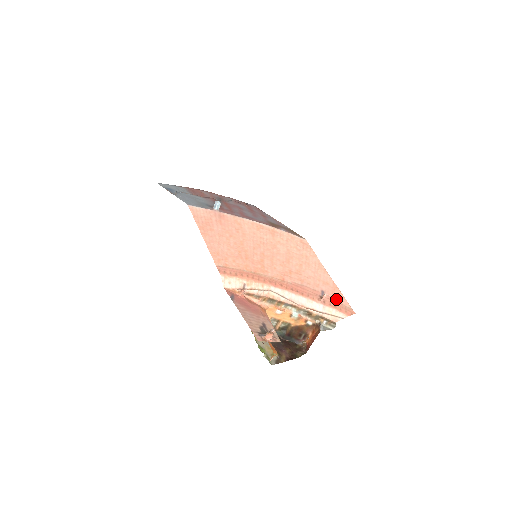
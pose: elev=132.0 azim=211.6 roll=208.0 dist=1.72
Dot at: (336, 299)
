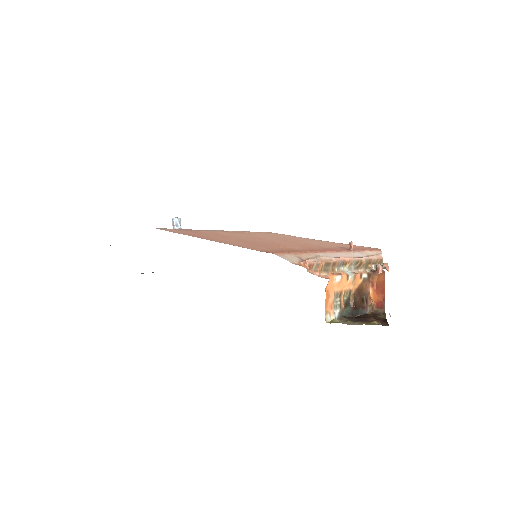
Dot at: (356, 247)
